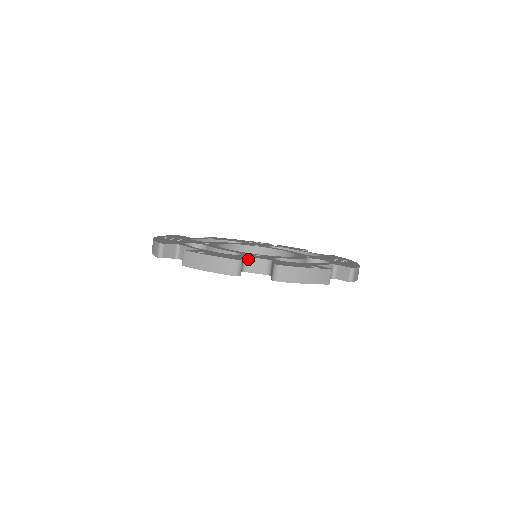
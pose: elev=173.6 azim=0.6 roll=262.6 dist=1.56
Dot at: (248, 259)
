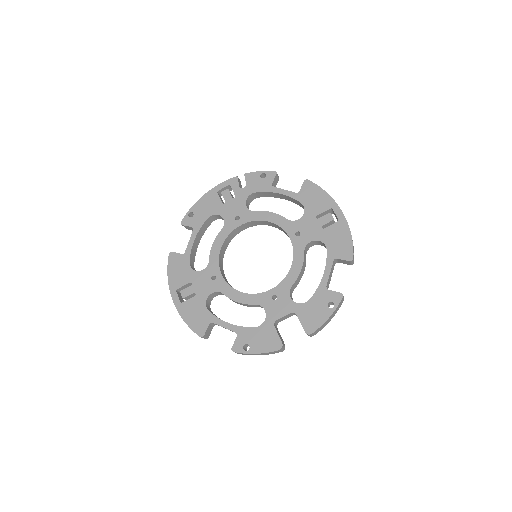
Dot at: (277, 320)
